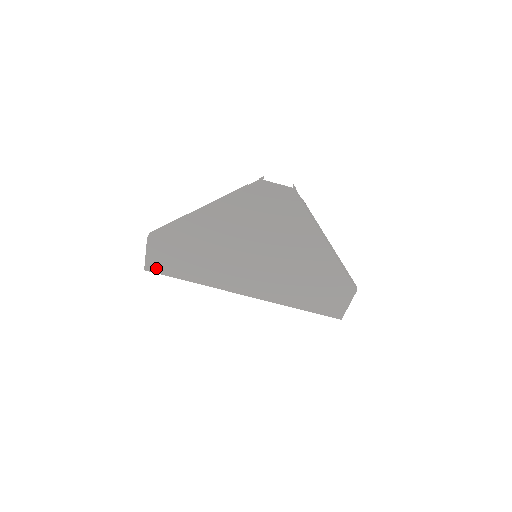
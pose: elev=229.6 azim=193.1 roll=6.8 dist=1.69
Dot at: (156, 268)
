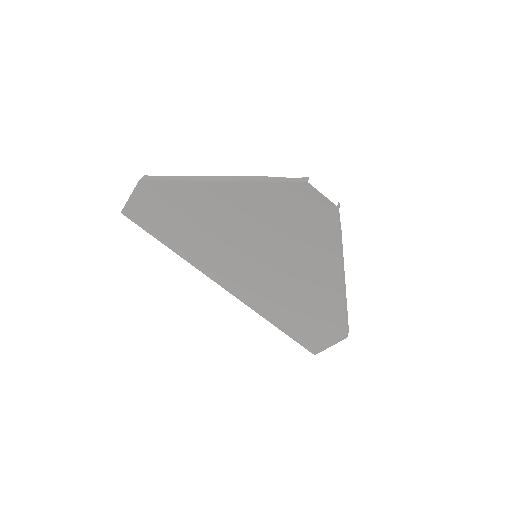
Dot at: (136, 217)
